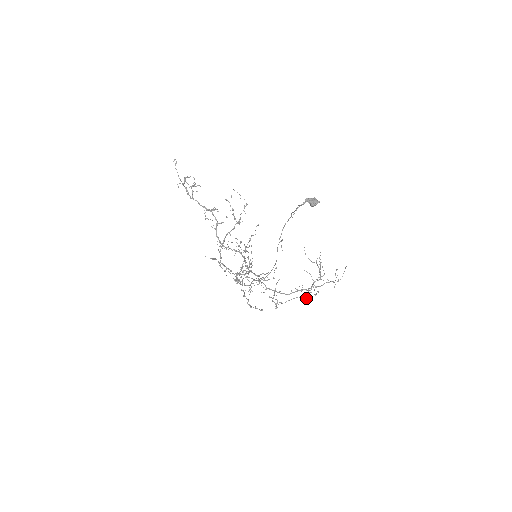
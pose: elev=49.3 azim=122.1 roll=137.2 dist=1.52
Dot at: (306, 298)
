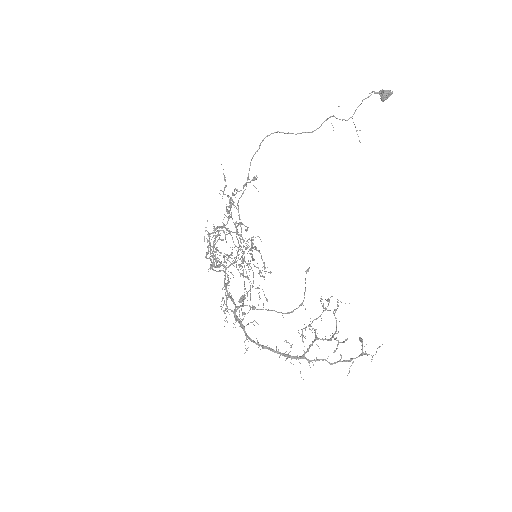
Dot at: (303, 300)
